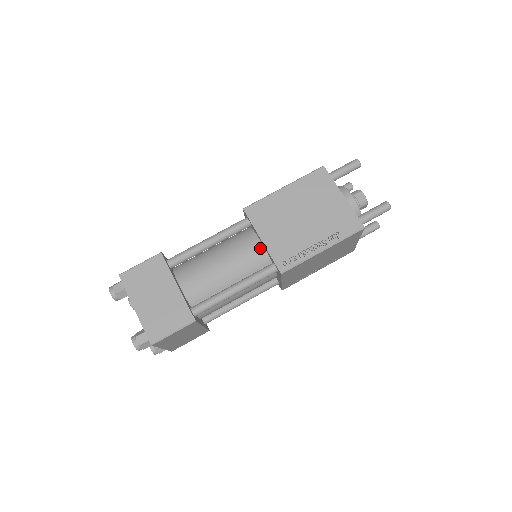
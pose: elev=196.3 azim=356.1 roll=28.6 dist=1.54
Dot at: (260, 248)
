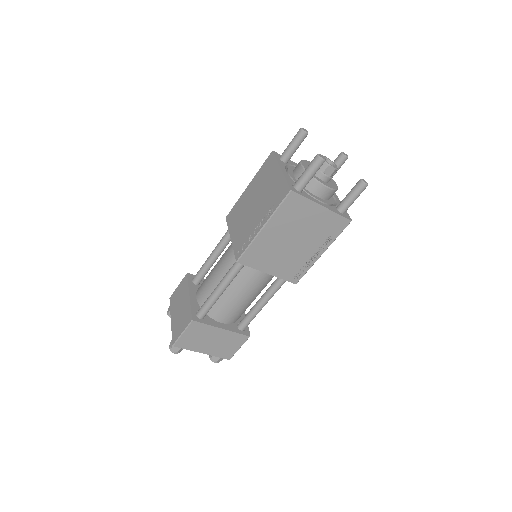
Dot at: occluded
